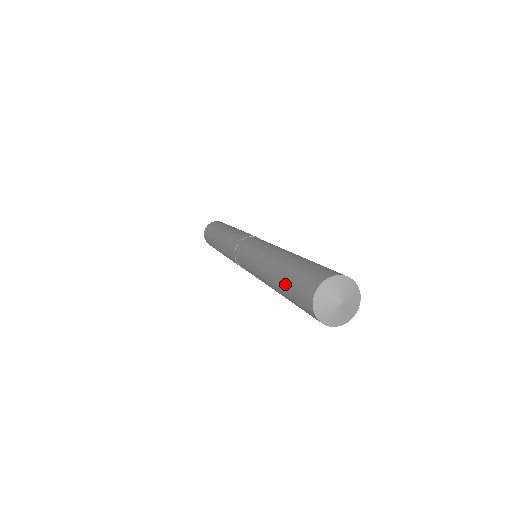
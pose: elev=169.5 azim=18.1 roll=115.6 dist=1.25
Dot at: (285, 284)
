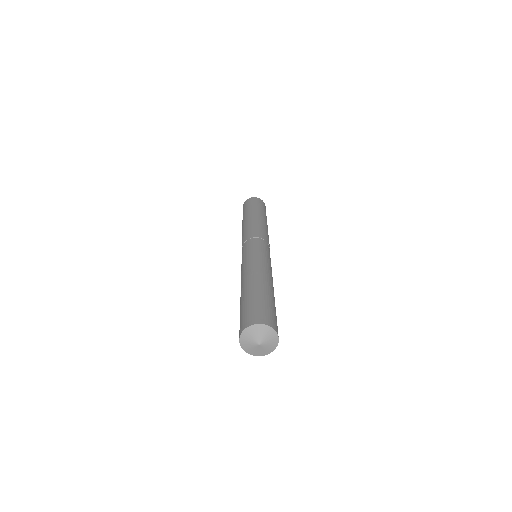
Dot at: occluded
